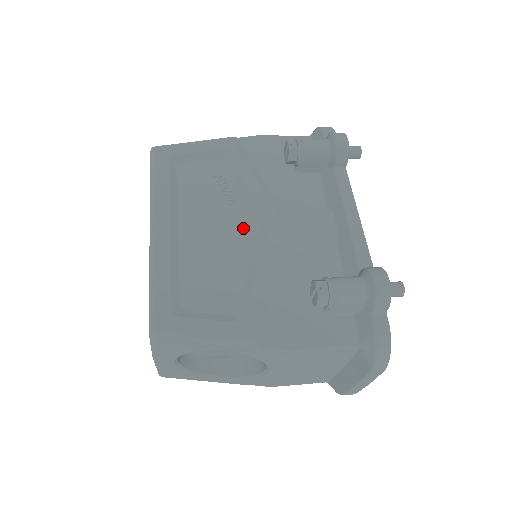
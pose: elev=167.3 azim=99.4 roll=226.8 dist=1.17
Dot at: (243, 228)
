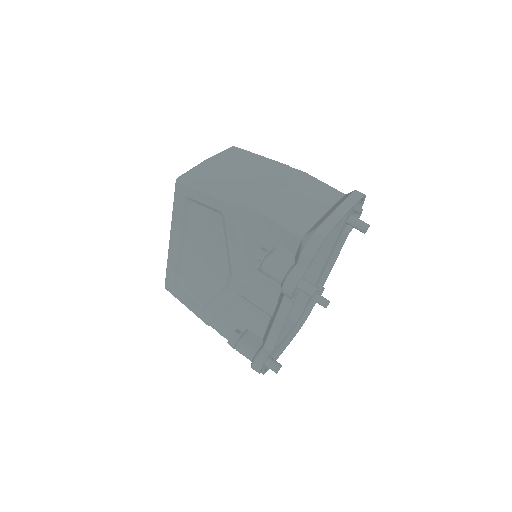
Dot at: (220, 271)
